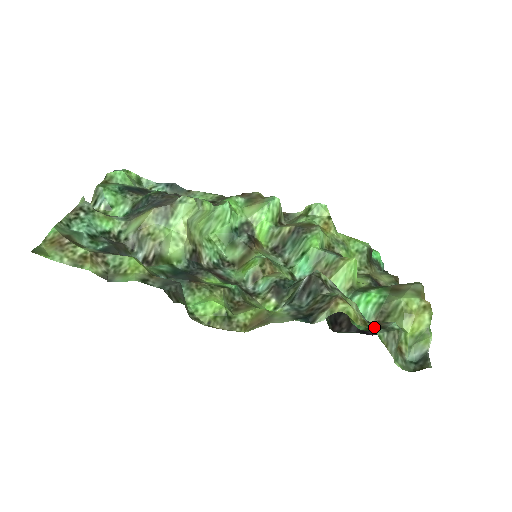
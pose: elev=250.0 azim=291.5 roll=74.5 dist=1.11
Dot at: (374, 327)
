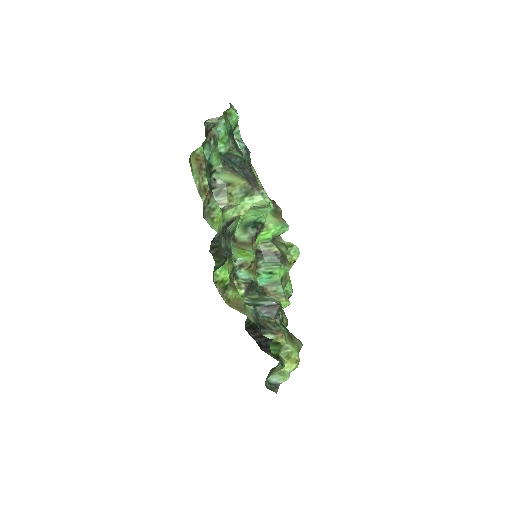
Dot at: occluded
